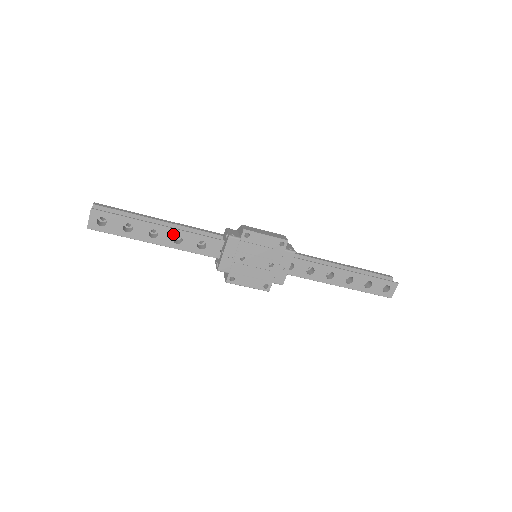
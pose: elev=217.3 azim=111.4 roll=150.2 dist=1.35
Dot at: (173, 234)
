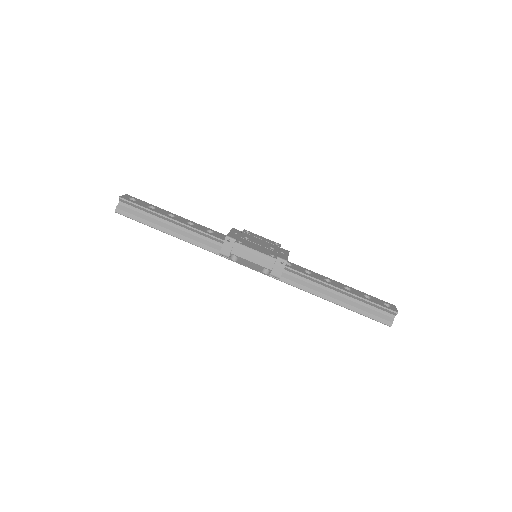
Dot at: (187, 221)
